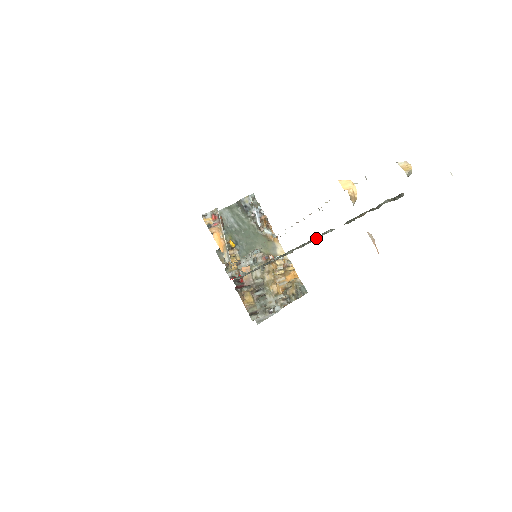
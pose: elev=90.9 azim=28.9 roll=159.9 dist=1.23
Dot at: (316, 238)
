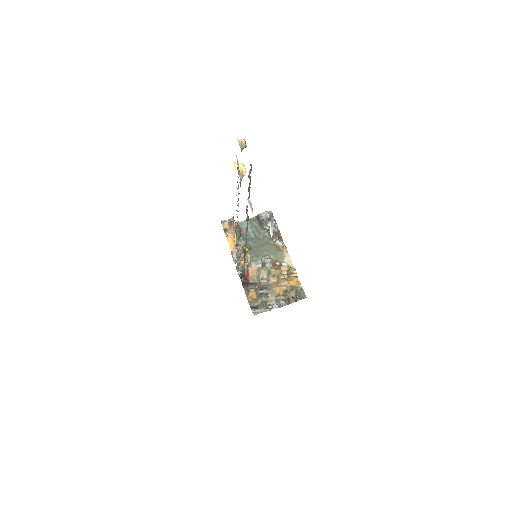
Dot at: (247, 217)
